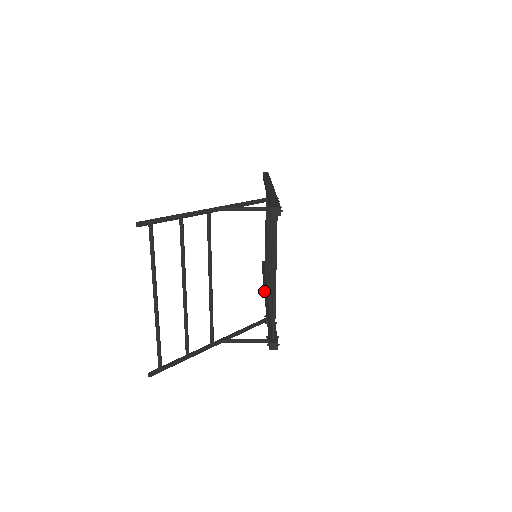
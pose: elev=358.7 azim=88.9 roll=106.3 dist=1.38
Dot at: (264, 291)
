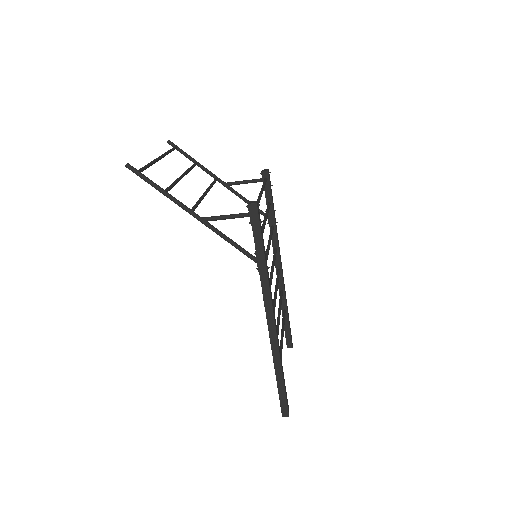
Dot at: (269, 330)
